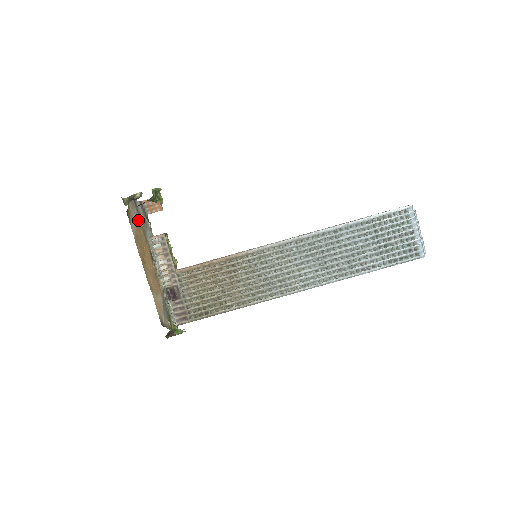
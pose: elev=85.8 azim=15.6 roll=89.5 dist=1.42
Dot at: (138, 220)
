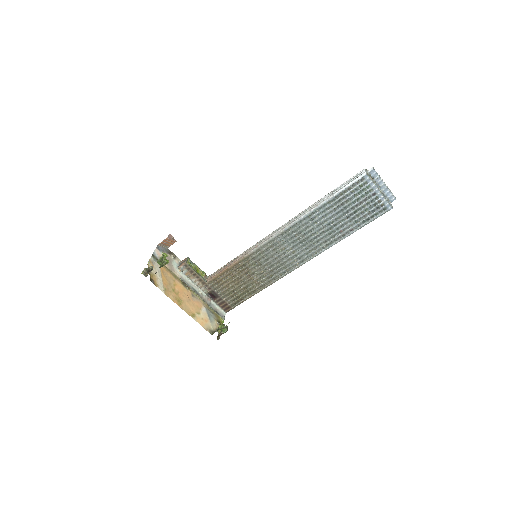
Dot at: (162, 269)
